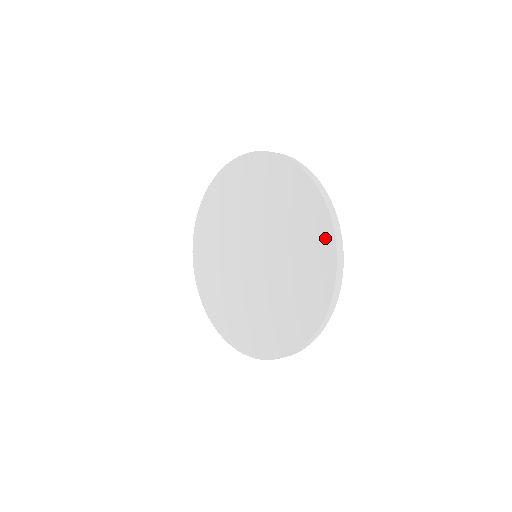
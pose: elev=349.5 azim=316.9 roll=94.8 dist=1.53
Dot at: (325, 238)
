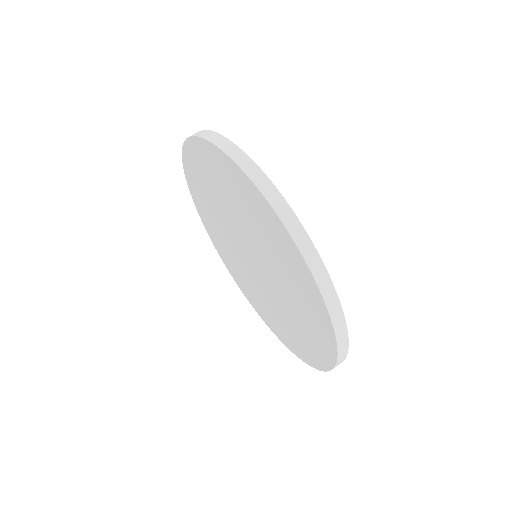
Dot at: (294, 255)
